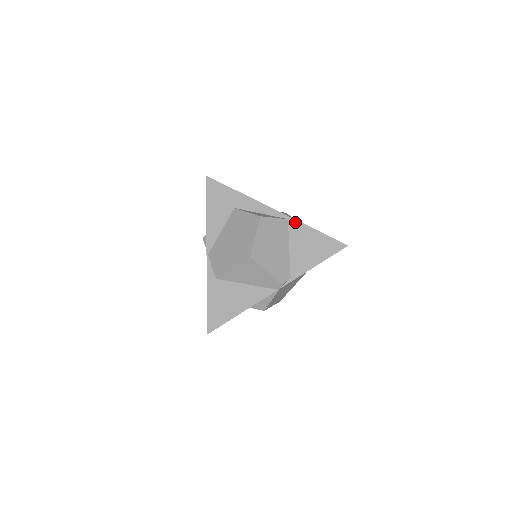
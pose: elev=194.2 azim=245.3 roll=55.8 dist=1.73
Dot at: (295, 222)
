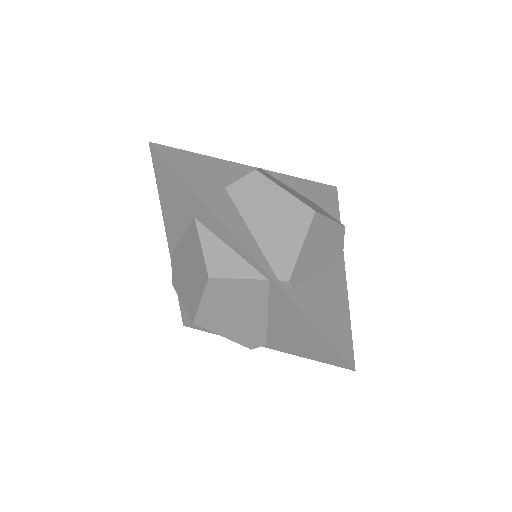
Dot at: (279, 291)
